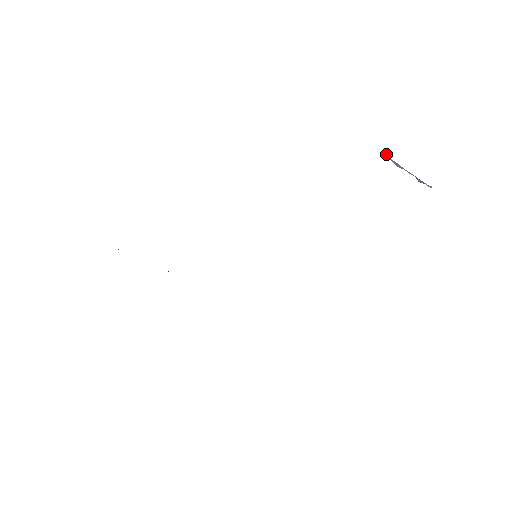
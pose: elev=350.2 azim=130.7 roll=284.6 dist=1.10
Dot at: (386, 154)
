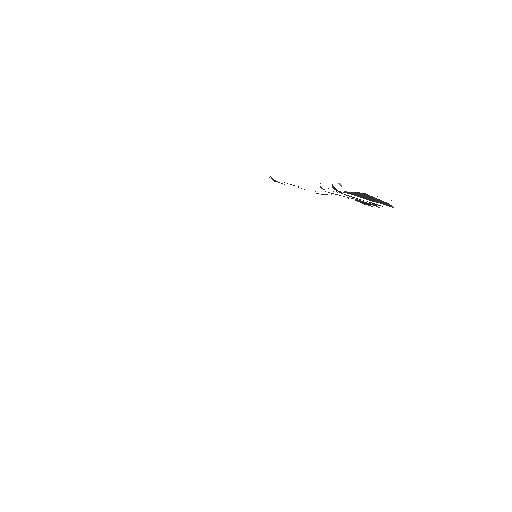
Dot at: (341, 186)
